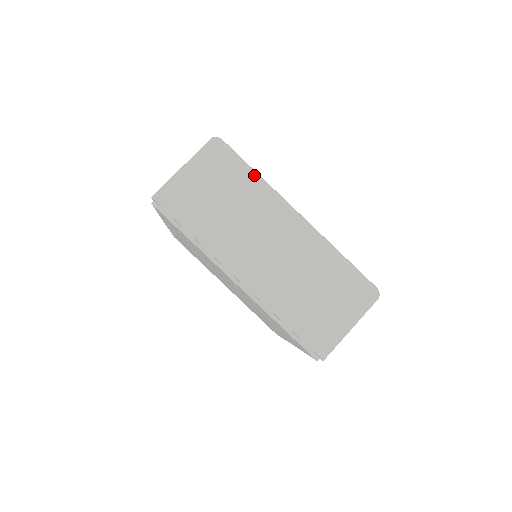
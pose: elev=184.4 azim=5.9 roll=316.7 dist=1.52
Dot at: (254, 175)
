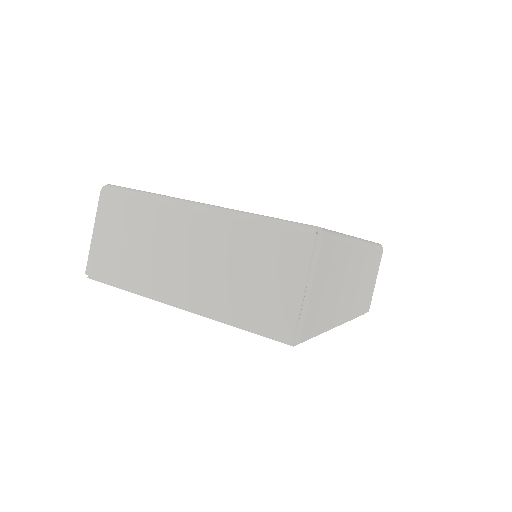
Dot at: (143, 197)
